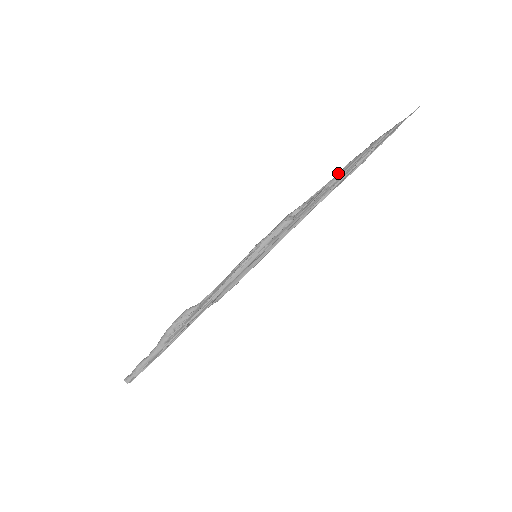
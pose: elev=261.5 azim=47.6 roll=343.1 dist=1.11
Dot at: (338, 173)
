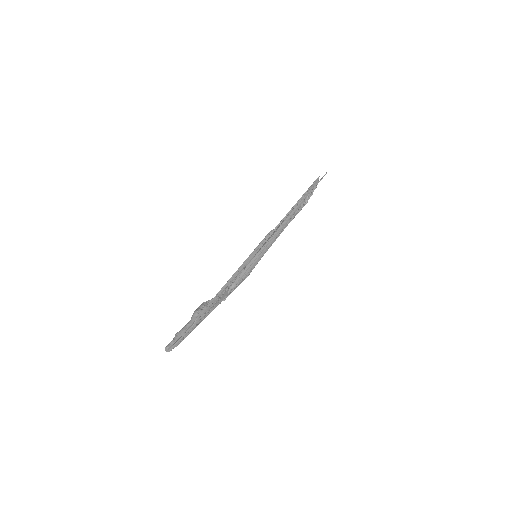
Dot at: occluded
